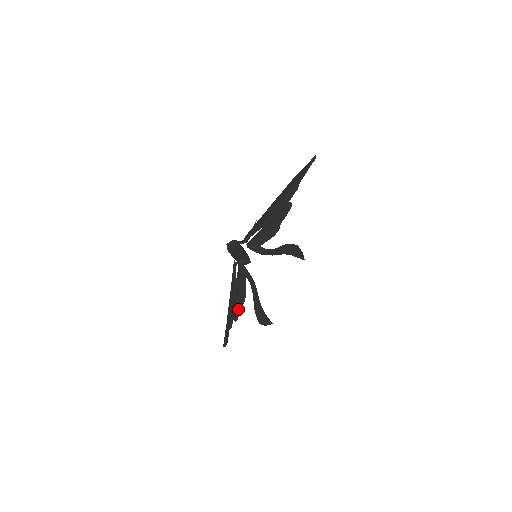
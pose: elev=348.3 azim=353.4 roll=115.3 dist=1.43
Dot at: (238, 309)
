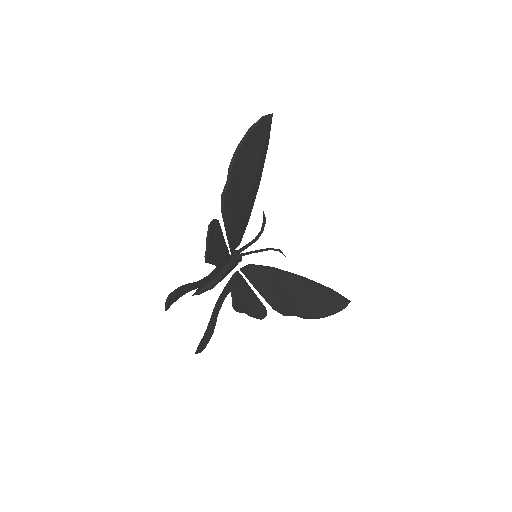
Dot at: (248, 314)
